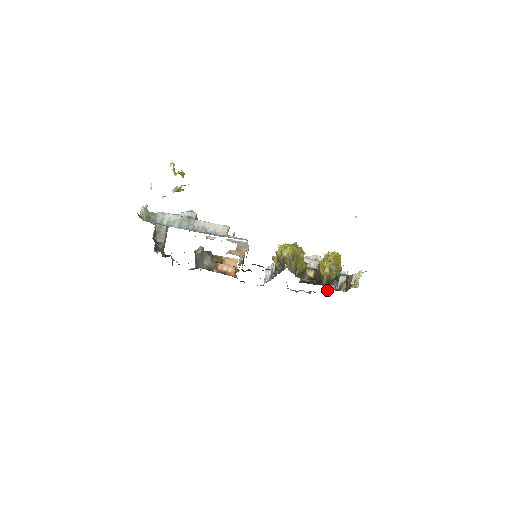
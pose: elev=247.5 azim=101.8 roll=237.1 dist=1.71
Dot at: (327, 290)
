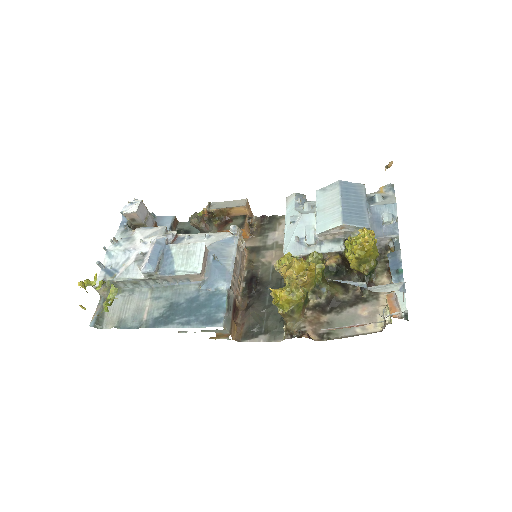
Dot at: occluded
